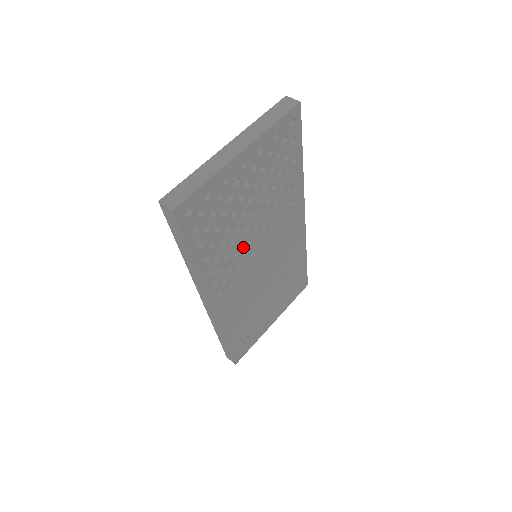
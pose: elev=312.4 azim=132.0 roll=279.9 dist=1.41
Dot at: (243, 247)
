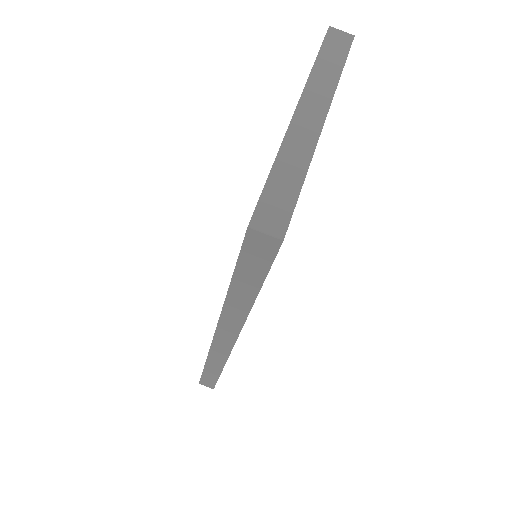
Dot at: occluded
